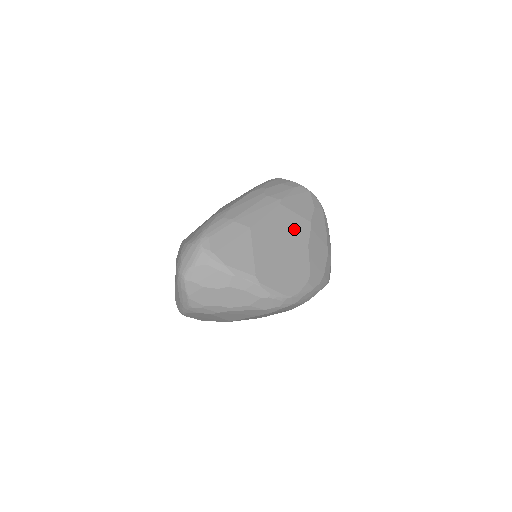
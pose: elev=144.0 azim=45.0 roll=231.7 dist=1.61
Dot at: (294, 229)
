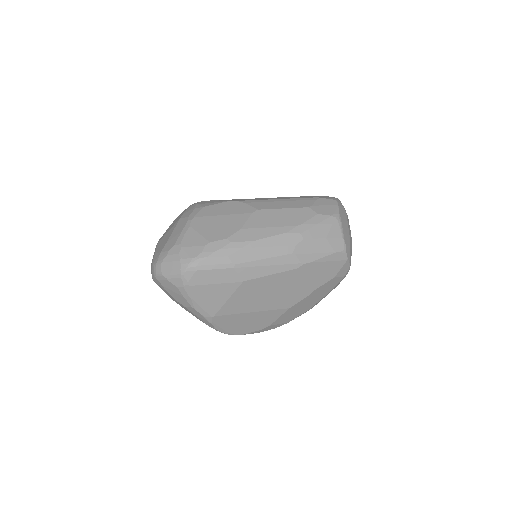
Dot at: (290, 292)
